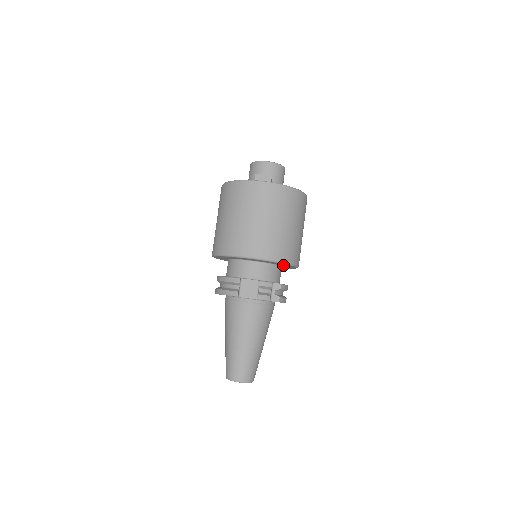
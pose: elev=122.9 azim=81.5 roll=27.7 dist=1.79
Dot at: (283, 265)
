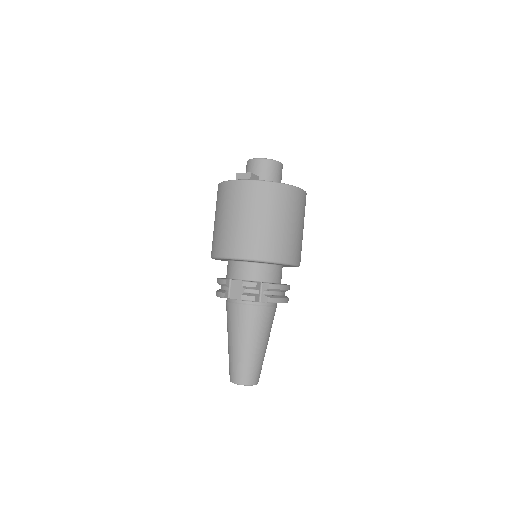
Dot at: occluded
